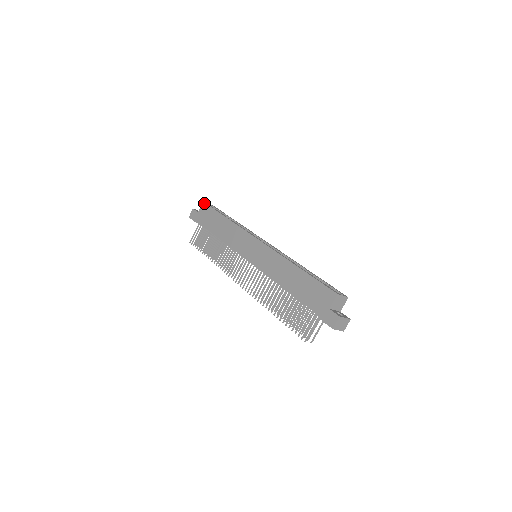
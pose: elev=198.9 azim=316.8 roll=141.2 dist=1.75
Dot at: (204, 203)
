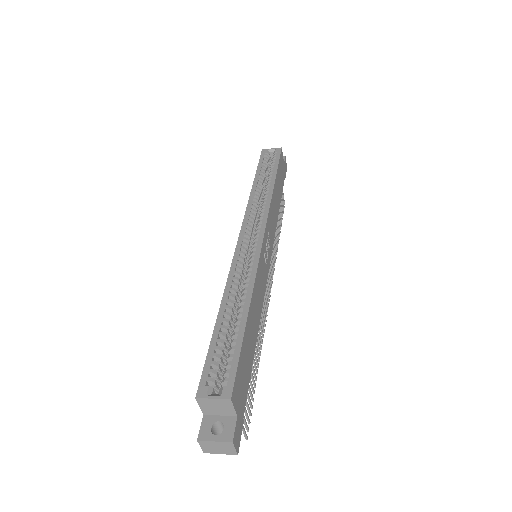
Dot at: (261, 153)
